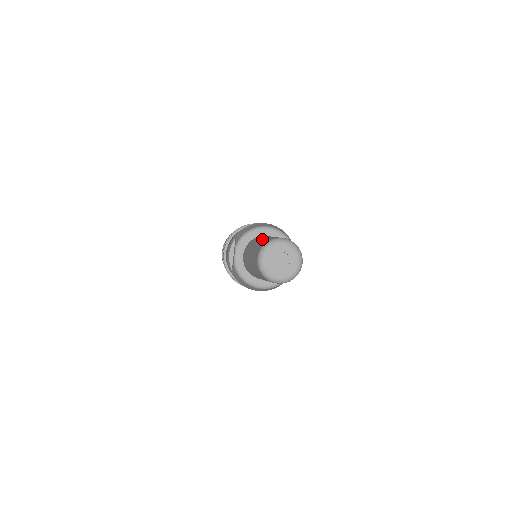
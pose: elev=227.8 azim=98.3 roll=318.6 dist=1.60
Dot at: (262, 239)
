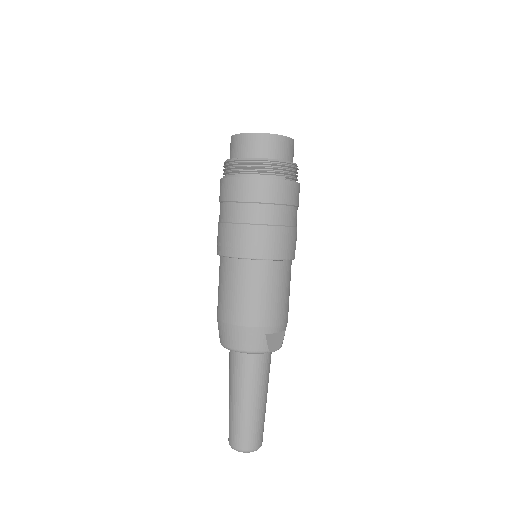
Dot at: (229, 404)
